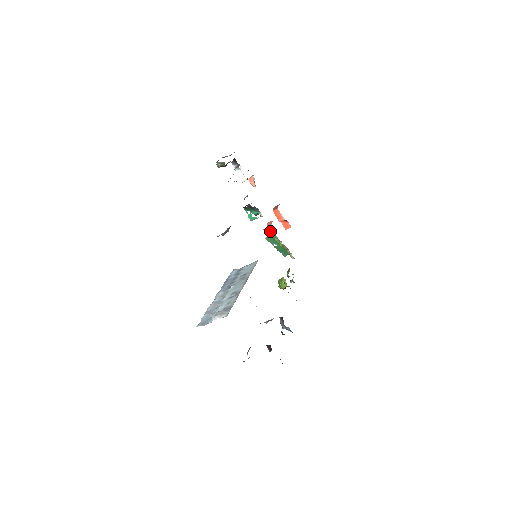
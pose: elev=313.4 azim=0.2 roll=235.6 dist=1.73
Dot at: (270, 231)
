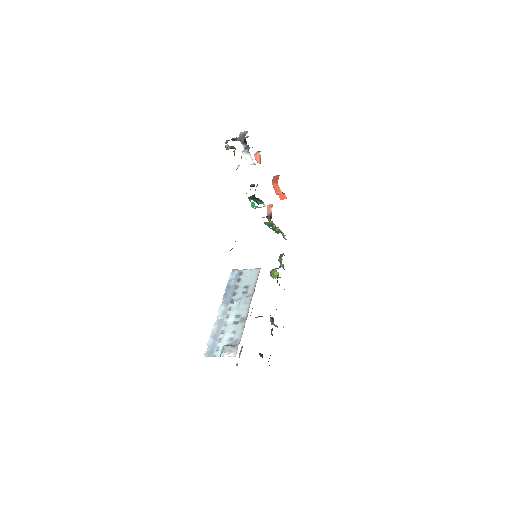
Dot at: occluded
